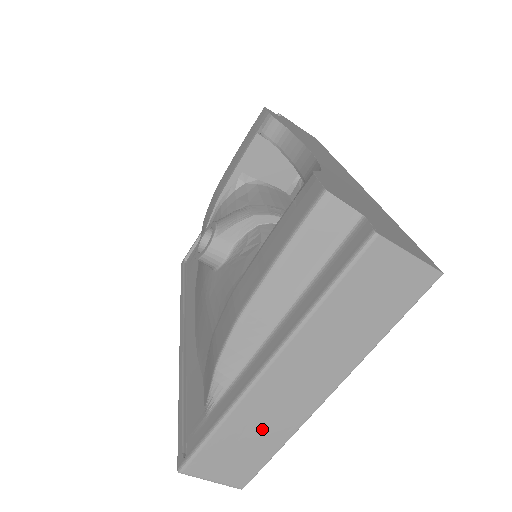
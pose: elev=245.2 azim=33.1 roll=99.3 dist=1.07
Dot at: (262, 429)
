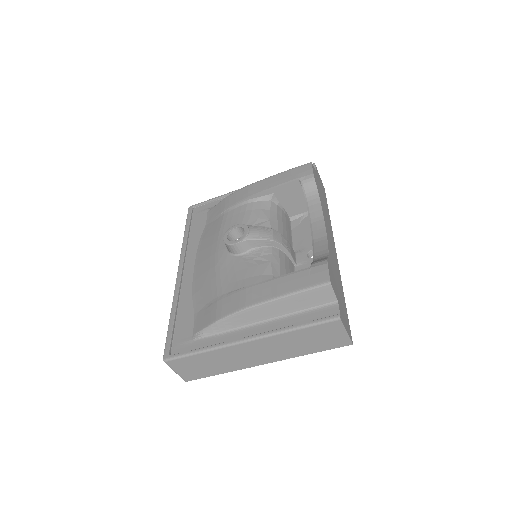
Dot at: (222, 363)
